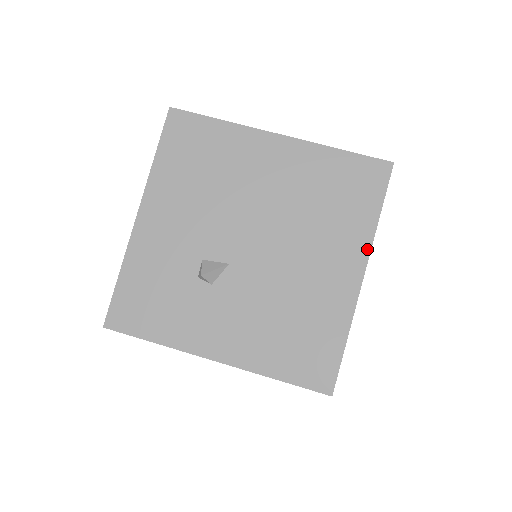
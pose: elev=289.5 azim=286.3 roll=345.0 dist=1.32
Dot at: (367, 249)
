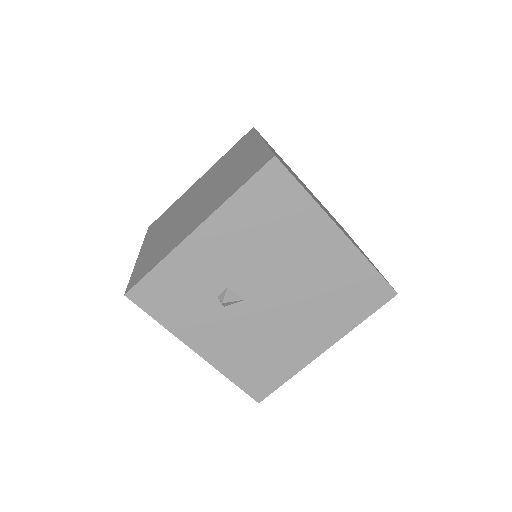
Dot at: (340, 336)
